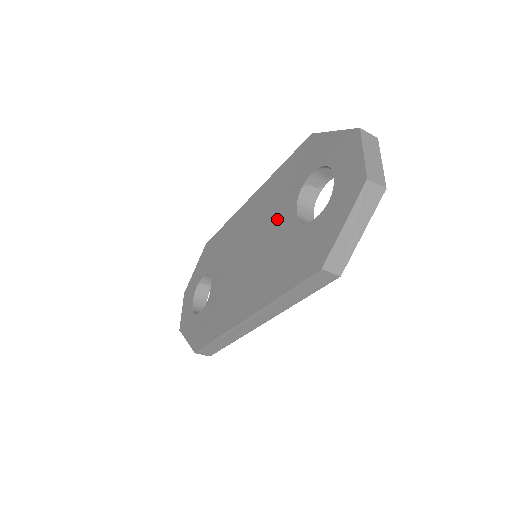
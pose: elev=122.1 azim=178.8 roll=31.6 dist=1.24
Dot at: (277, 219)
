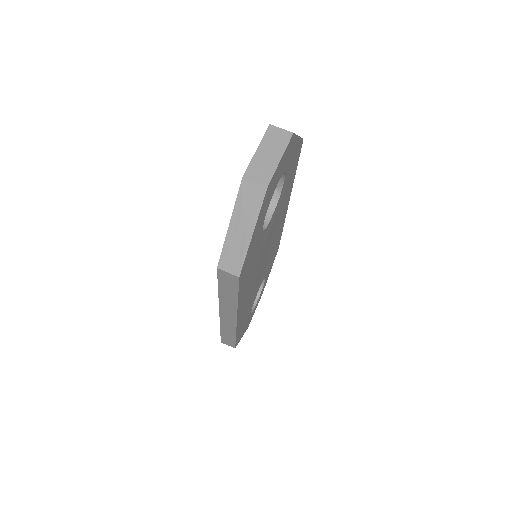
Dot at: occluded
